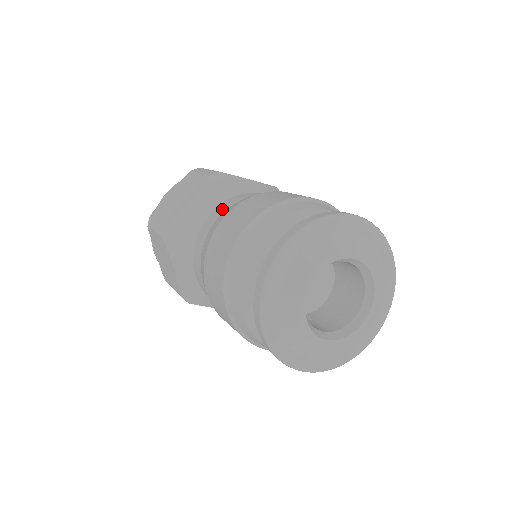
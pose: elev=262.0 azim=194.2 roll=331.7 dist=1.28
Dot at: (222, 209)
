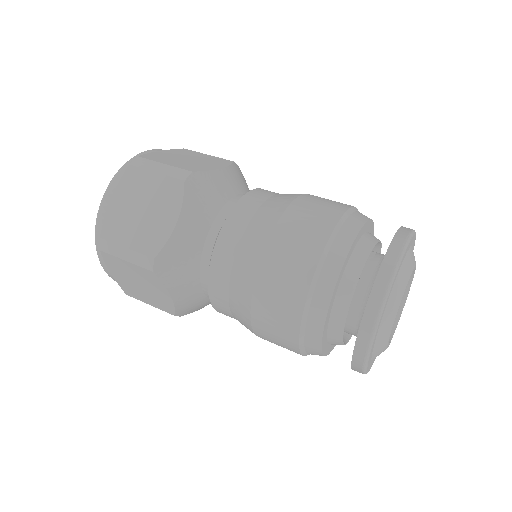
Dot at: (236, 232)
